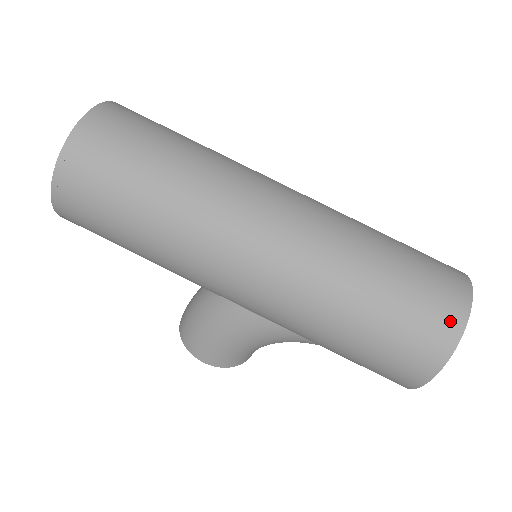
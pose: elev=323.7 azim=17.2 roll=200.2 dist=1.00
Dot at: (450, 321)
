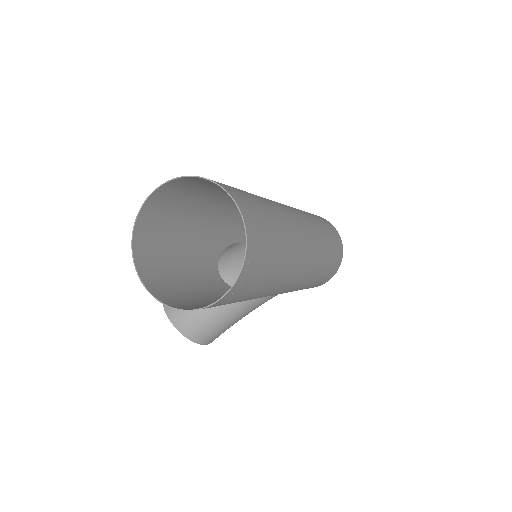
Dot at: (341, 251)
